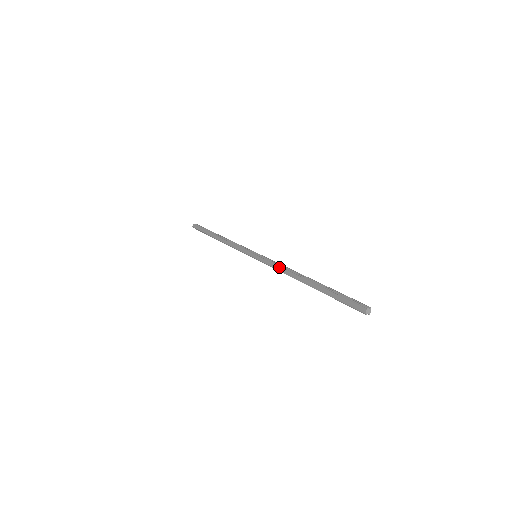
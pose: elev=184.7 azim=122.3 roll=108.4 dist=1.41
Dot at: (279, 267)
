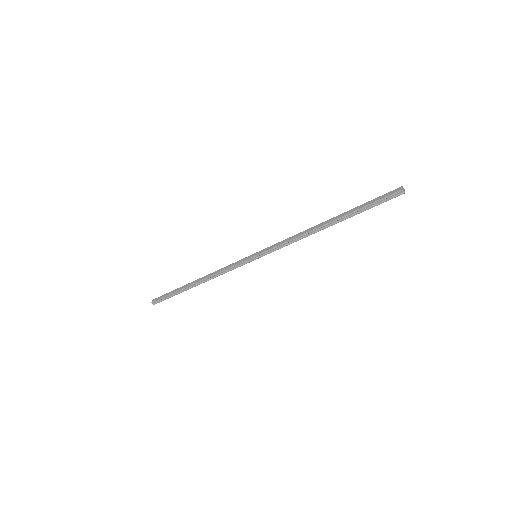
Dot at: (292, 237)
